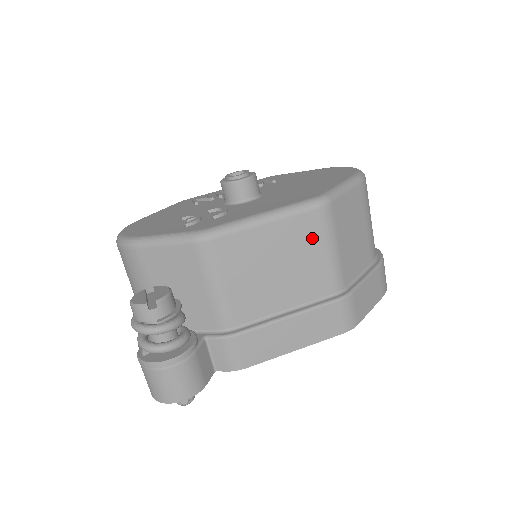
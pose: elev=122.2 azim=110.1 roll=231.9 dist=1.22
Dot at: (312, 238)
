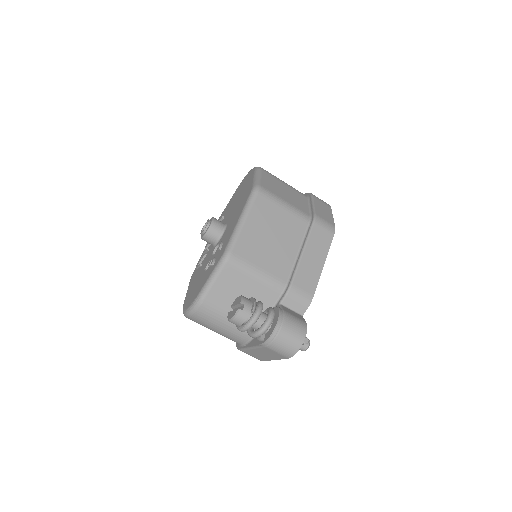
Dot at: (271, 208)
